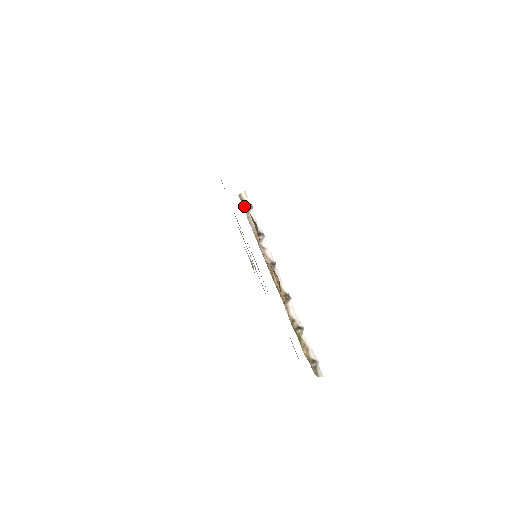
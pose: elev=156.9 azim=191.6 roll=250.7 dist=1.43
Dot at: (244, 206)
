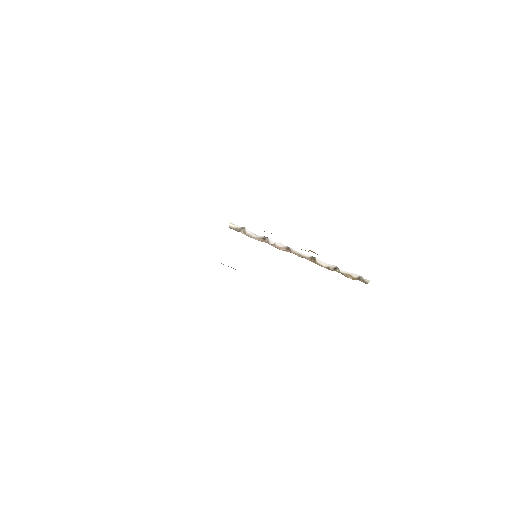
Dot at: (240, 231)
